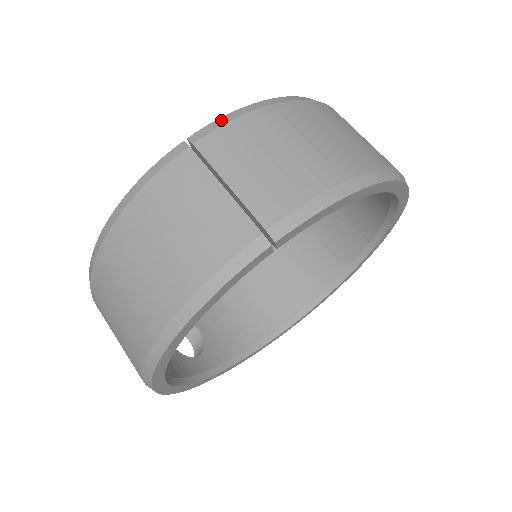
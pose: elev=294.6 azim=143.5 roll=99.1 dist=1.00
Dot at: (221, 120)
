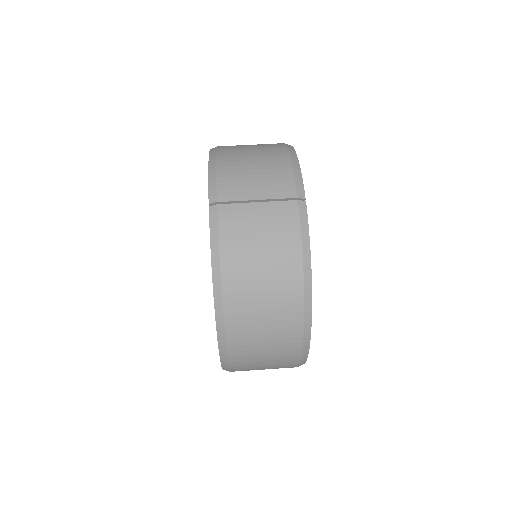
Dot at: (211, 182)
